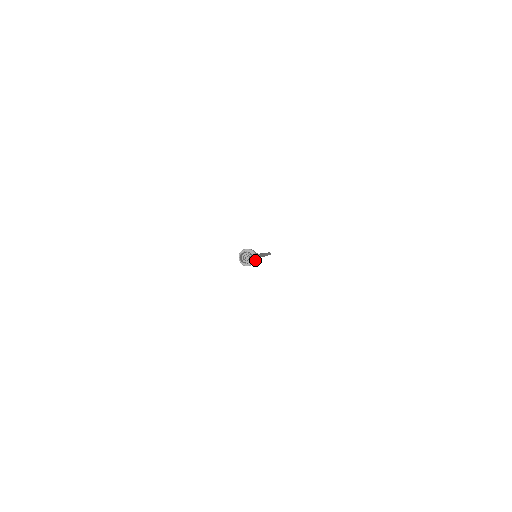
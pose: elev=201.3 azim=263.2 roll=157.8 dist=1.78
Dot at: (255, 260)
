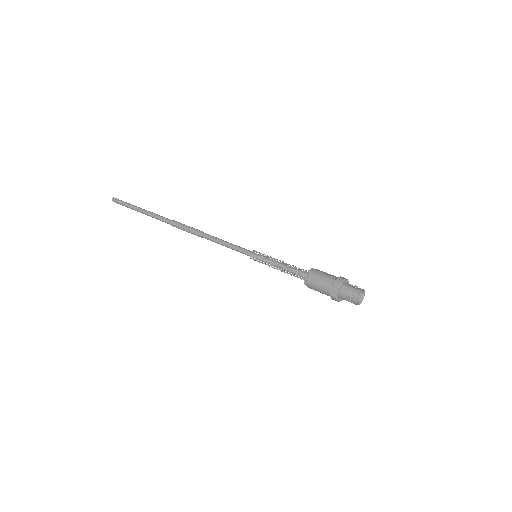
Dot at: occluded
